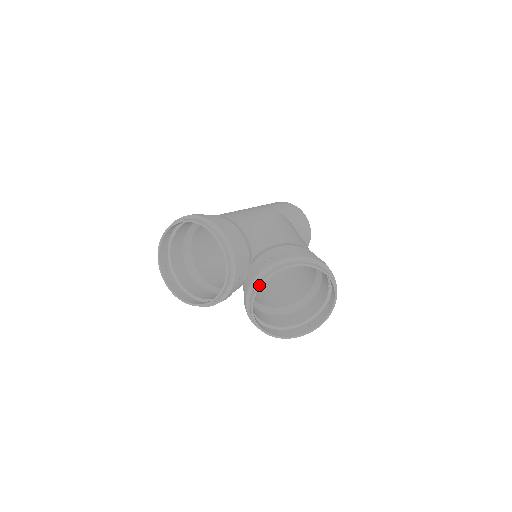
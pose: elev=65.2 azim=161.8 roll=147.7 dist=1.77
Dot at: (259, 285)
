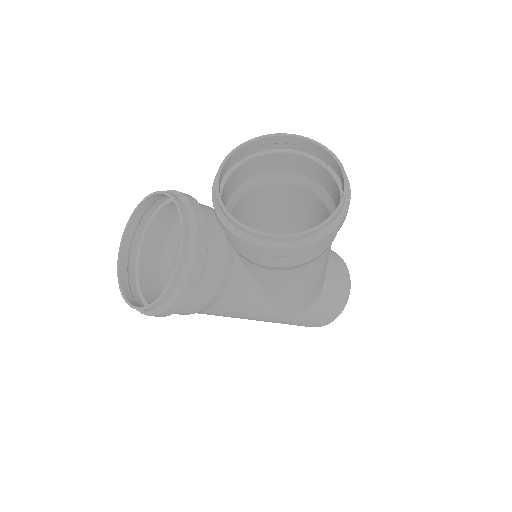
Dot at: (215, 181)
